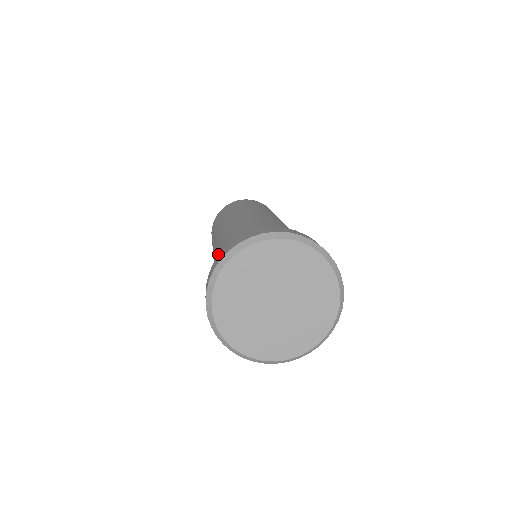
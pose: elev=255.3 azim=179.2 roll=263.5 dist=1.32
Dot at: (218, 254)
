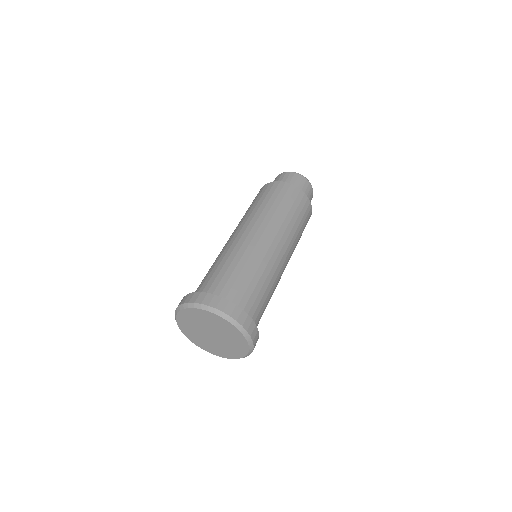
Dot at: occluded
